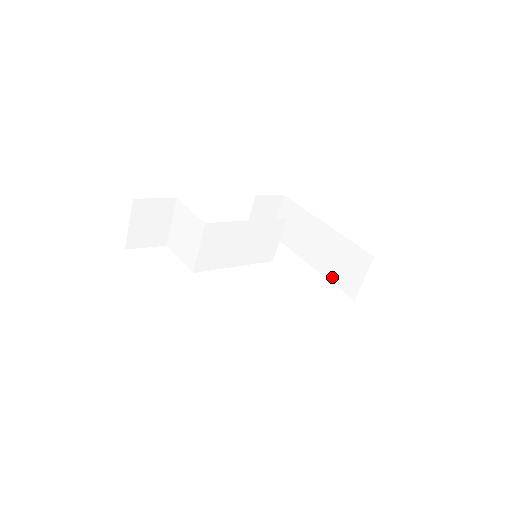
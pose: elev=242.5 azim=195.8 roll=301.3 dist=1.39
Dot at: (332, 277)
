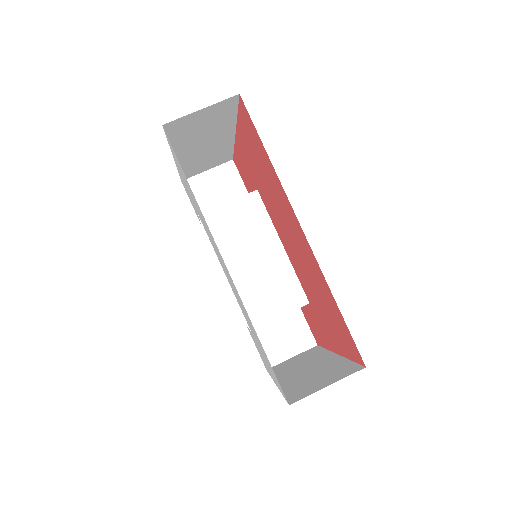
Dot at: (289, 389)
